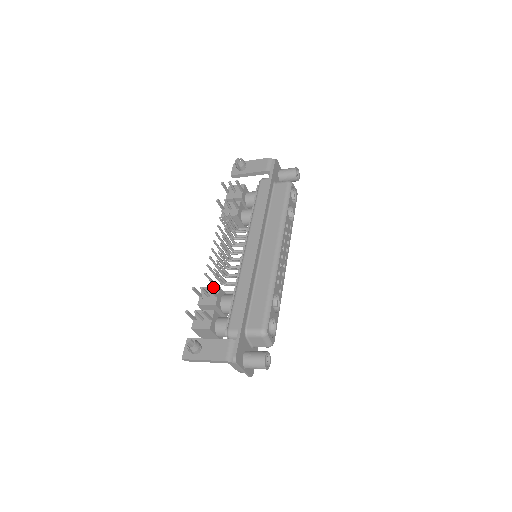
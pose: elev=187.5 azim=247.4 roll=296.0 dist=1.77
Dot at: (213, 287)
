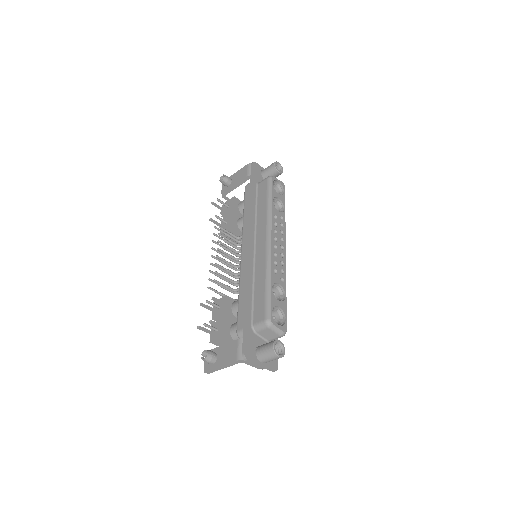
Dot at: (221, 298)
